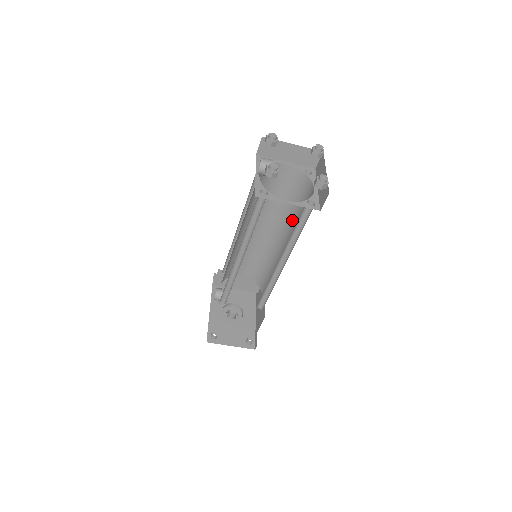
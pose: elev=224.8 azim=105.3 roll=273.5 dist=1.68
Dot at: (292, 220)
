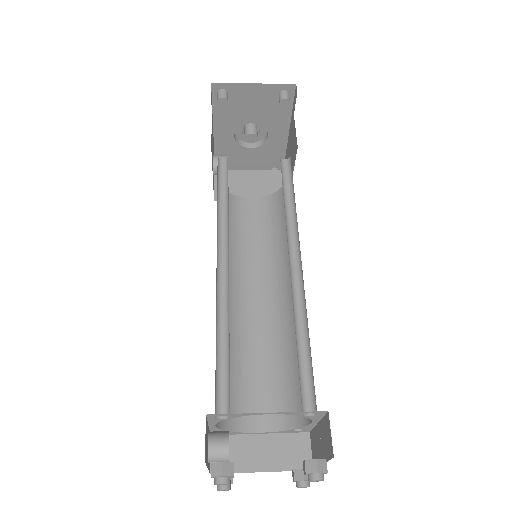
Dot at: occluded
